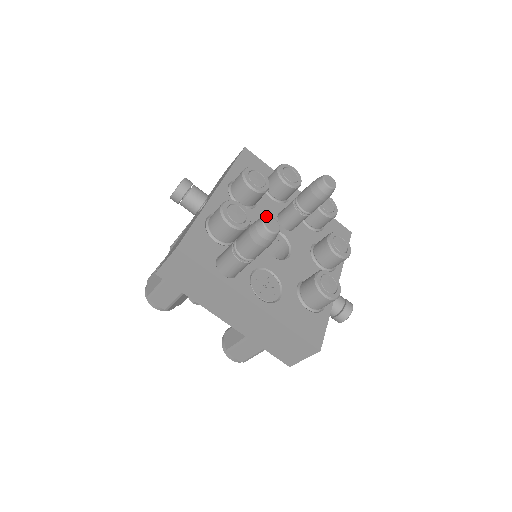
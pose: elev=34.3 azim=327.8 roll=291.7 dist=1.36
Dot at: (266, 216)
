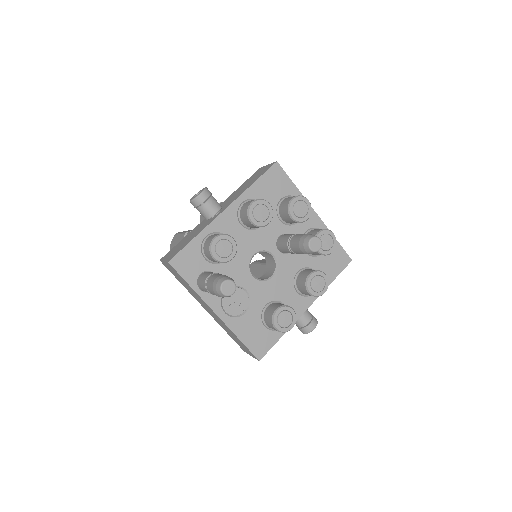
Dot at: (226, 280)
